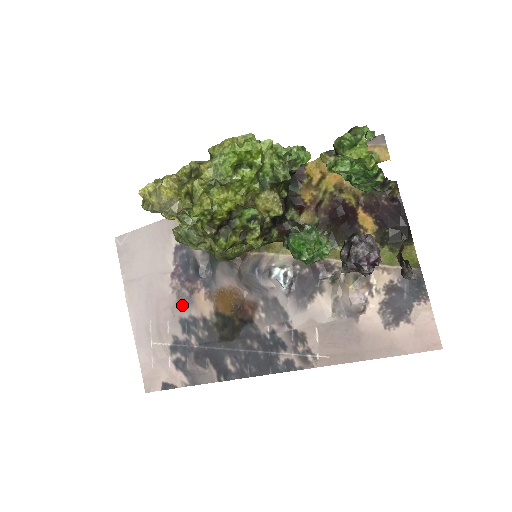
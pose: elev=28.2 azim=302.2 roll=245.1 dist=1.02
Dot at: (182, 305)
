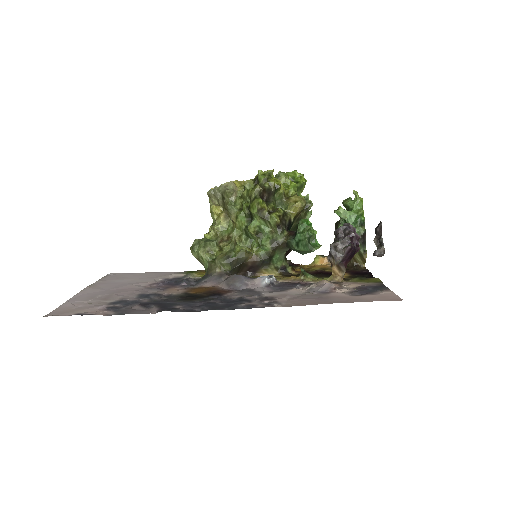
Dot at: (151, 289)
